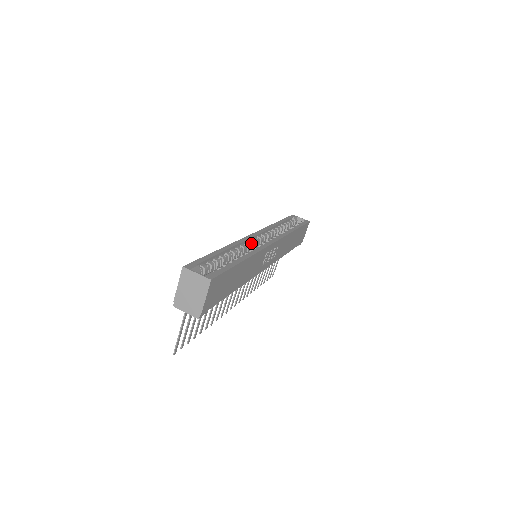
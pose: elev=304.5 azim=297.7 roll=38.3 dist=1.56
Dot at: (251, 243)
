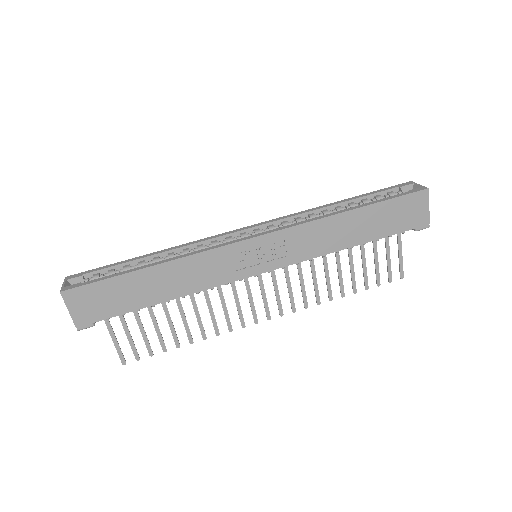
Dot at: (226, 241)
